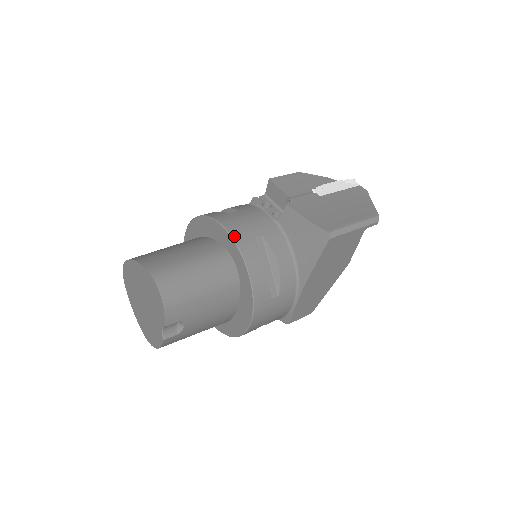
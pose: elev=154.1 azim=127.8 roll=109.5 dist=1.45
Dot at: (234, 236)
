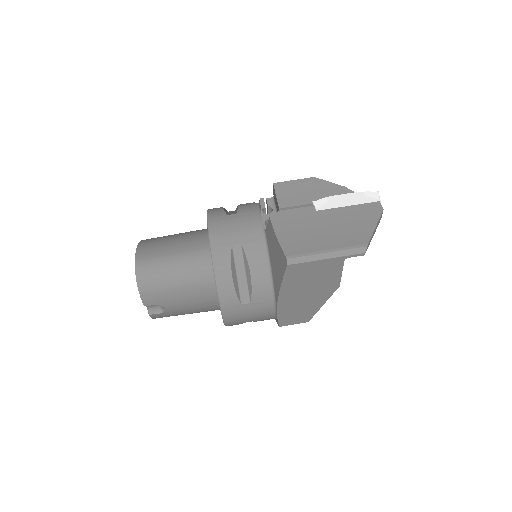
Dot at: (212, 240)
